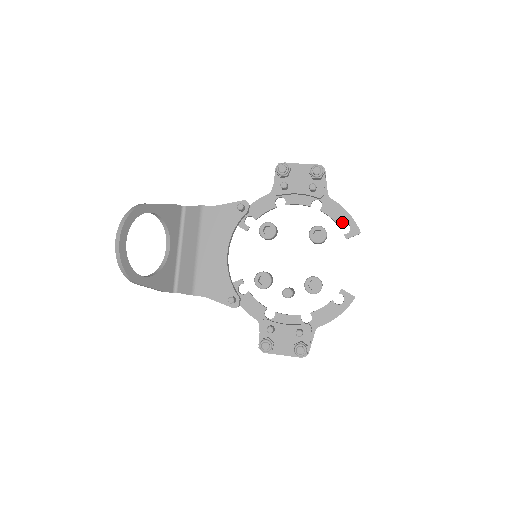
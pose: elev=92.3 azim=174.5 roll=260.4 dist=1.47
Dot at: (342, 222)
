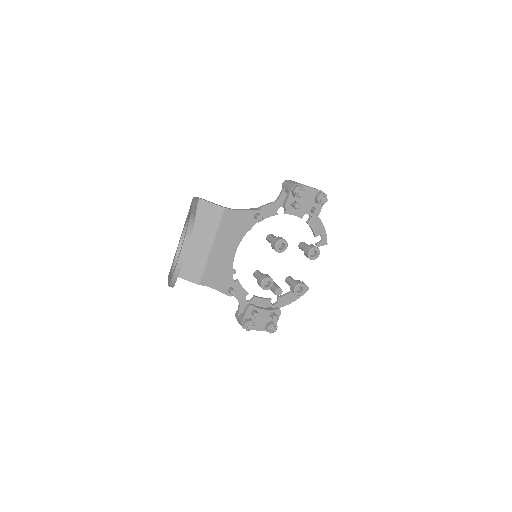
Dot at: (319, 234)
